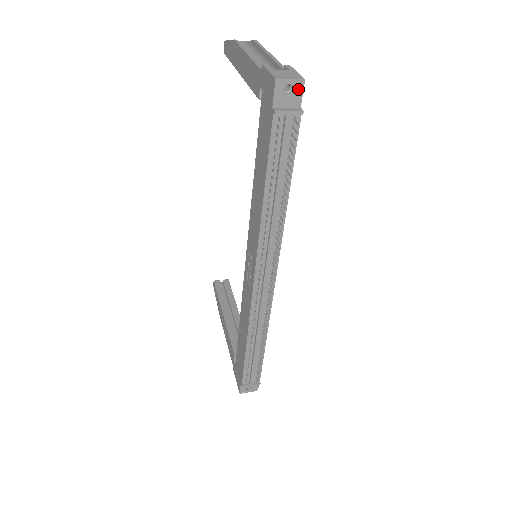
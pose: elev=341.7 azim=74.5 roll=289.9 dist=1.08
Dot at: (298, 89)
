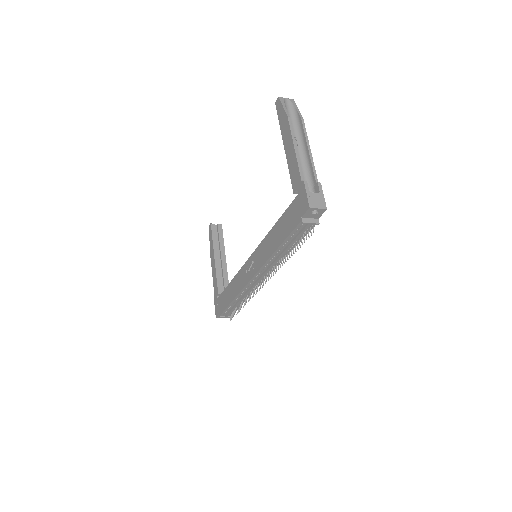
Dot at: (321, 212)
